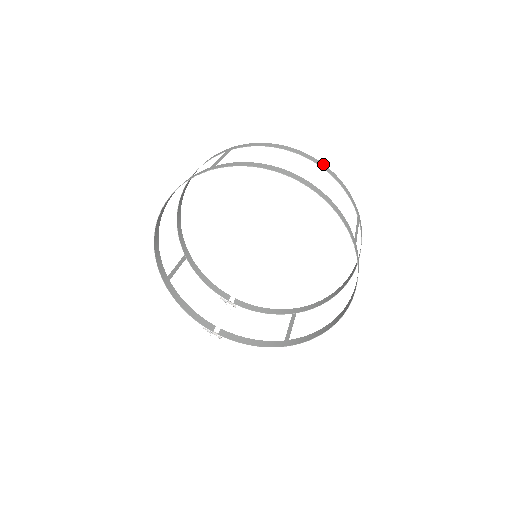
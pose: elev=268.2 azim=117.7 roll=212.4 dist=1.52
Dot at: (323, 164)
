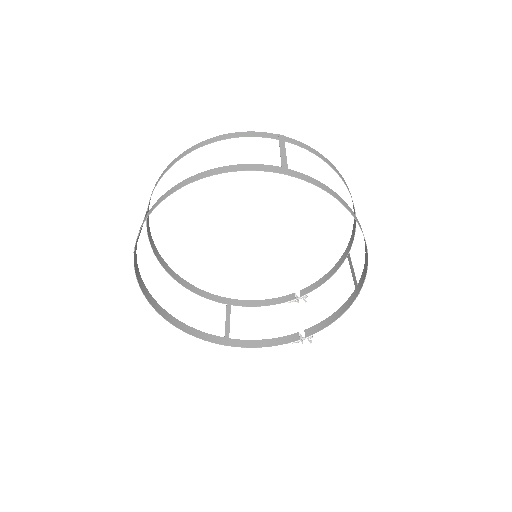
Dot at: (207, 140)
